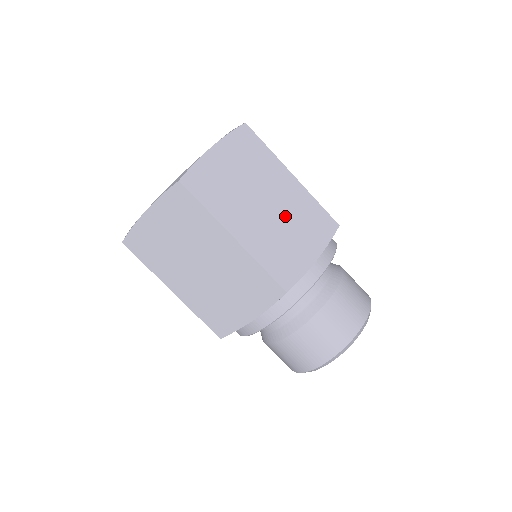
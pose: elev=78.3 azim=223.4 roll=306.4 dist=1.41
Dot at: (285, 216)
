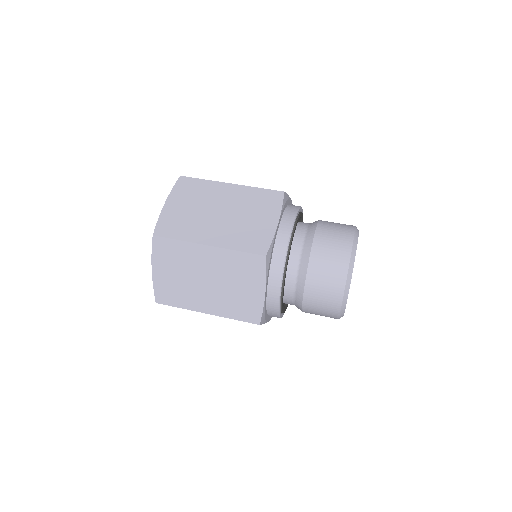
Dot at: (238, 211)
